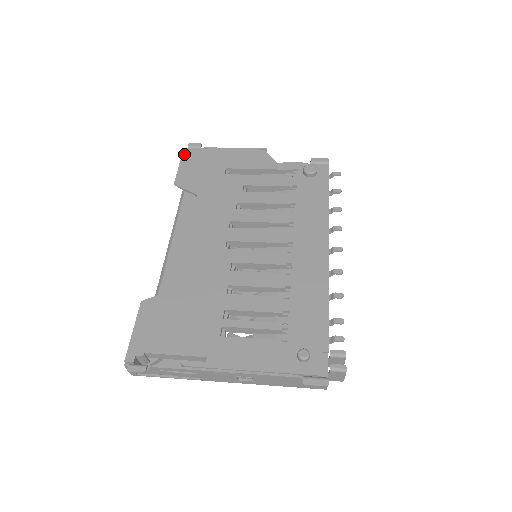
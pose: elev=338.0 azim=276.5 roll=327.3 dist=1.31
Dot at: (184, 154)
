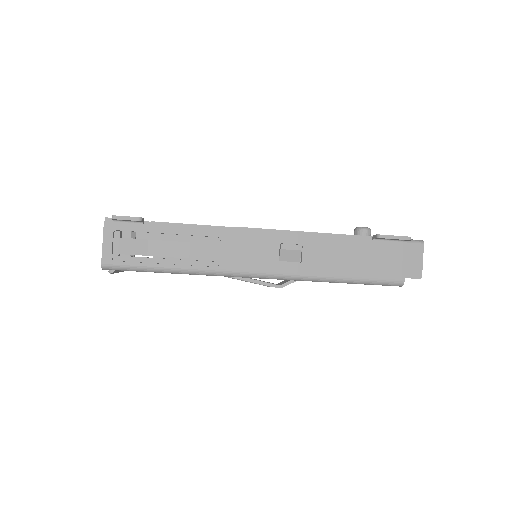
Dot at: occluded
